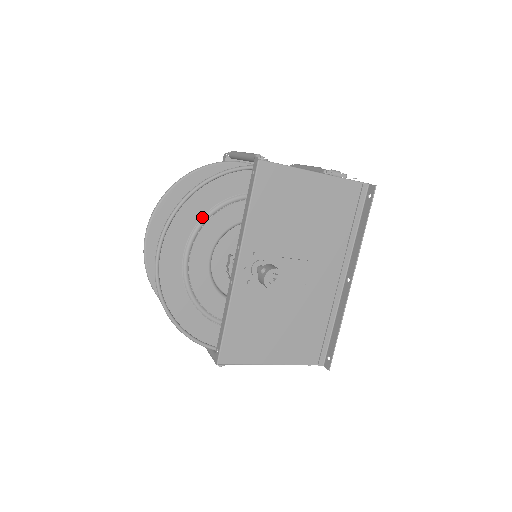
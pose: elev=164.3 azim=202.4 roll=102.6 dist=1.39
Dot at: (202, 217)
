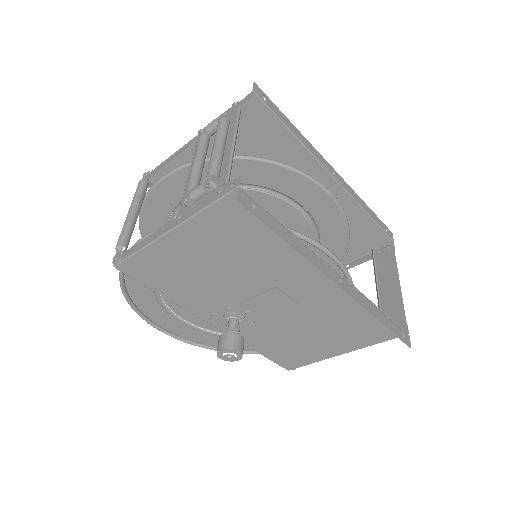
Dot at: (156, 299)
